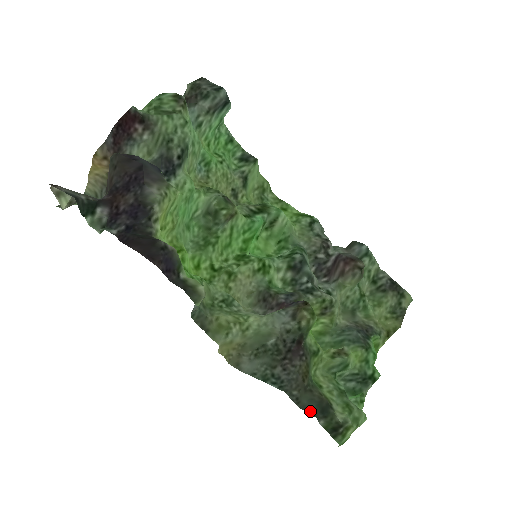
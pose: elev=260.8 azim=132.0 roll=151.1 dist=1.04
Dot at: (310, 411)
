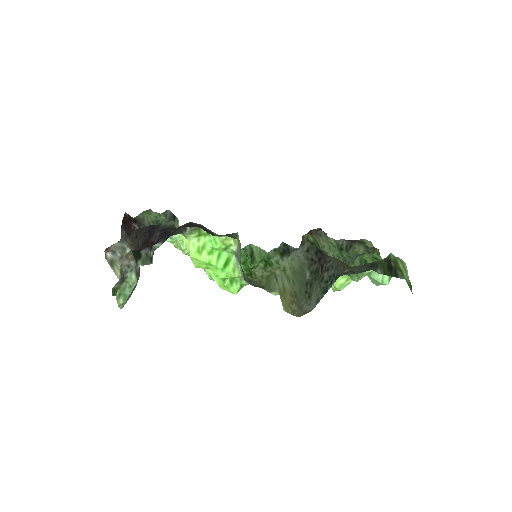
Dot at: (365, 271)
